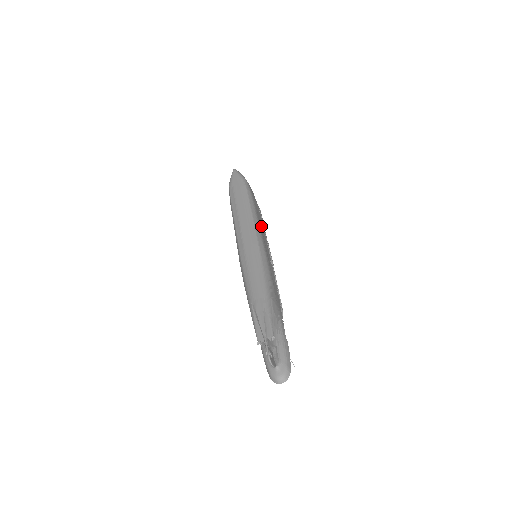
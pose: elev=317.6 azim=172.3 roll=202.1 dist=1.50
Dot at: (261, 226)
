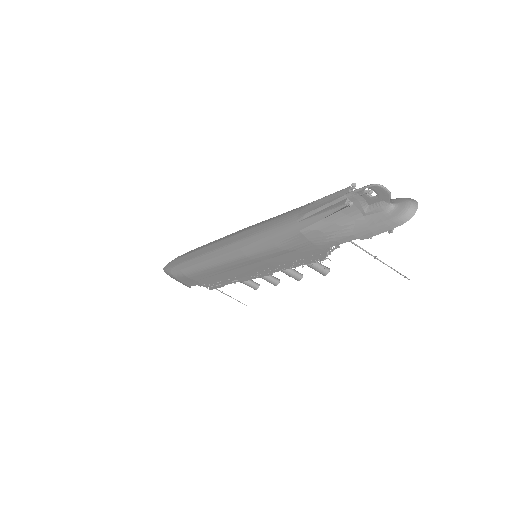
Dot at: occluded
